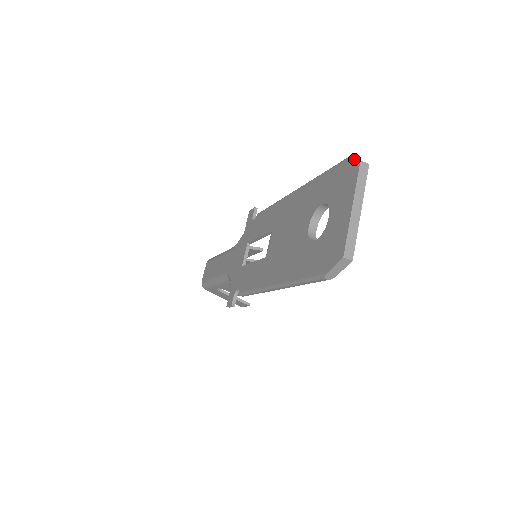
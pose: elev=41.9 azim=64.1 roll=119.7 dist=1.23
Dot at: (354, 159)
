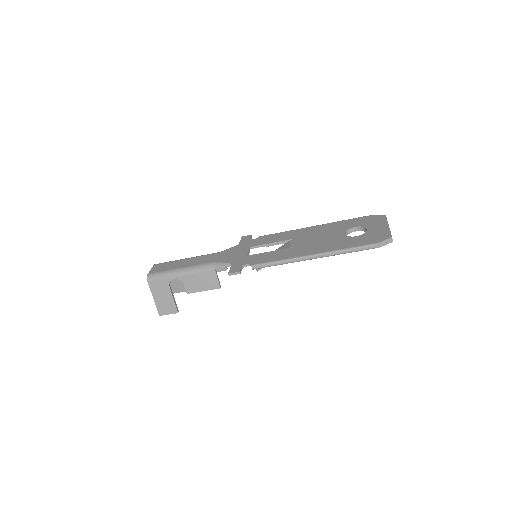
Dot at: (380, 215)
